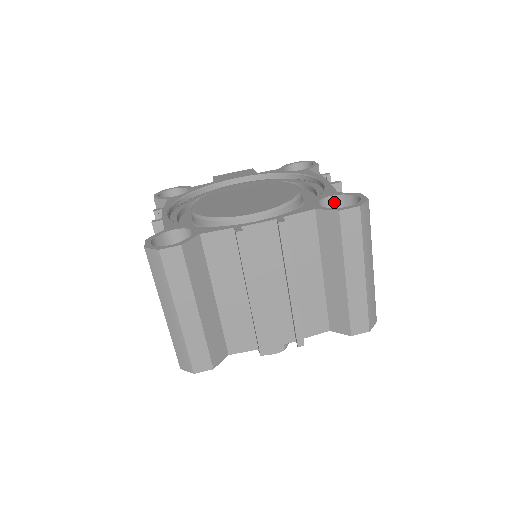
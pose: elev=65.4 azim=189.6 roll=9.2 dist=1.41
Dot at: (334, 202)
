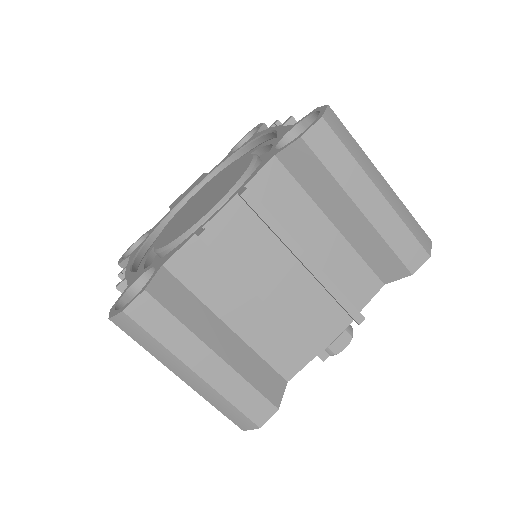
Dot at: occluded
